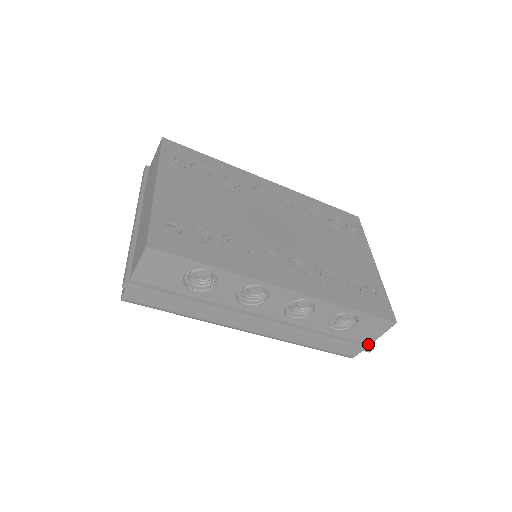
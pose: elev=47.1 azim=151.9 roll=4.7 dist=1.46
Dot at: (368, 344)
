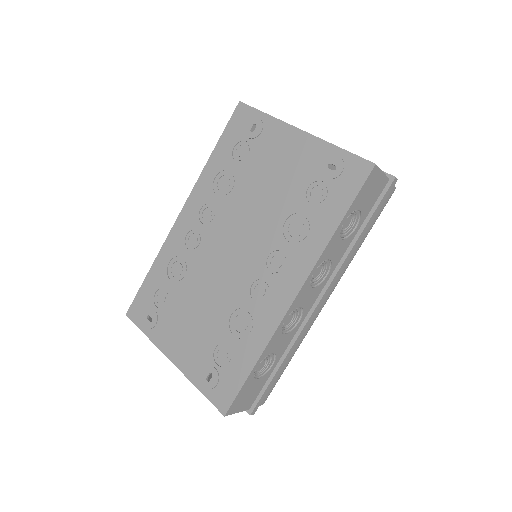
Dot at: (387, 182)
